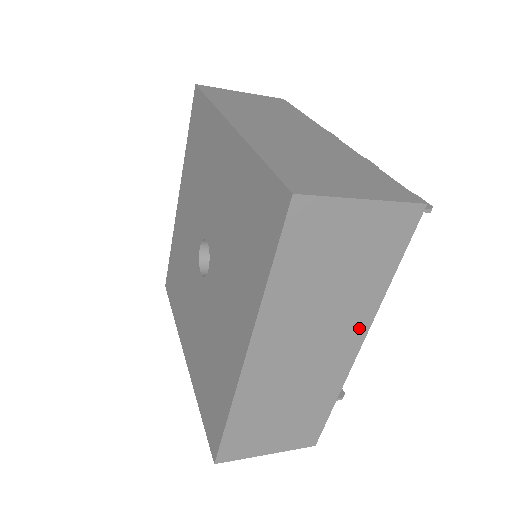
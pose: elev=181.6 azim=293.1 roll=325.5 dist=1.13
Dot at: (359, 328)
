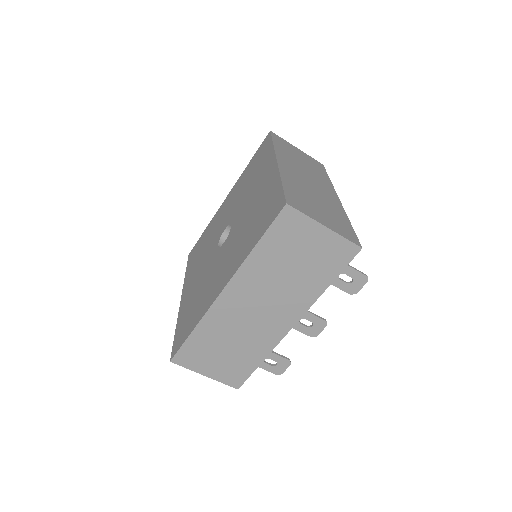
Dot at: (330, 189)
